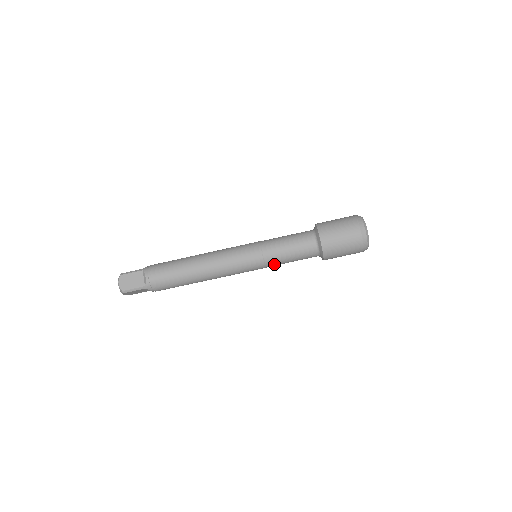
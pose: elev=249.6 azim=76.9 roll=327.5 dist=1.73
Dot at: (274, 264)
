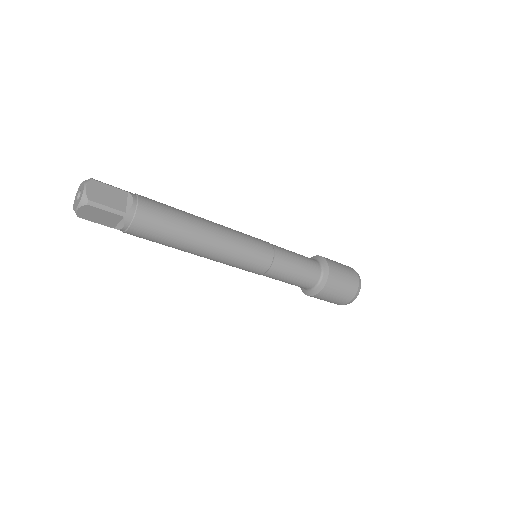
Dot at: occluded
